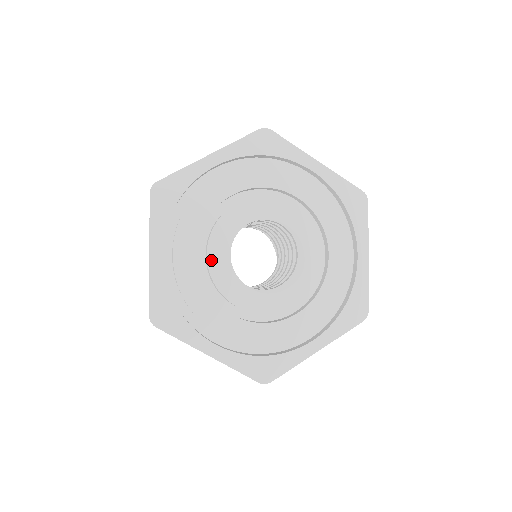
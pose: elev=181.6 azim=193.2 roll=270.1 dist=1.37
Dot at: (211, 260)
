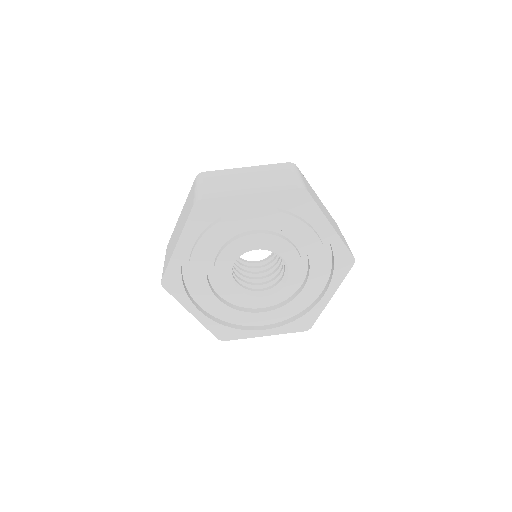
Dot at: (219, 263)
